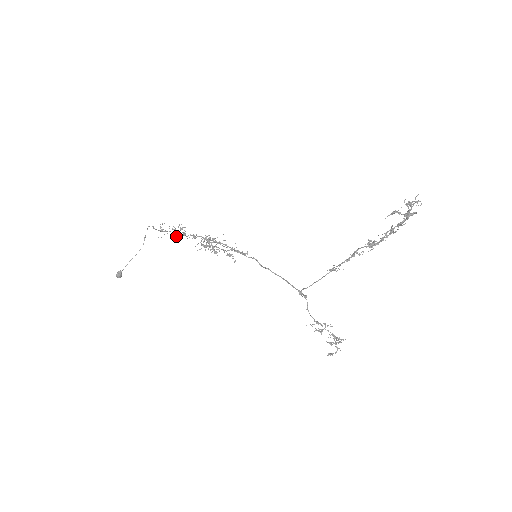
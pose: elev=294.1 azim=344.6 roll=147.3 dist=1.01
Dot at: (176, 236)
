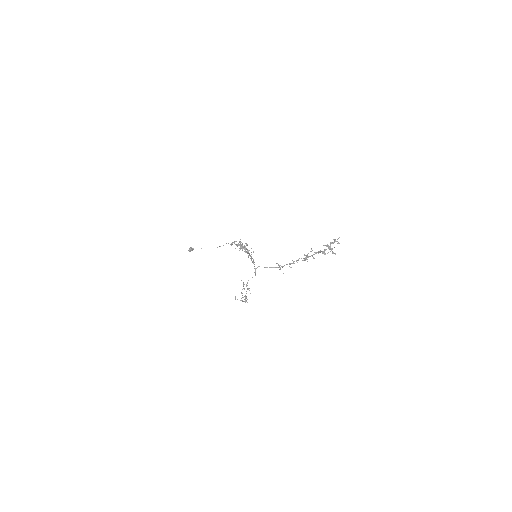
Dot at: (235, 241)
